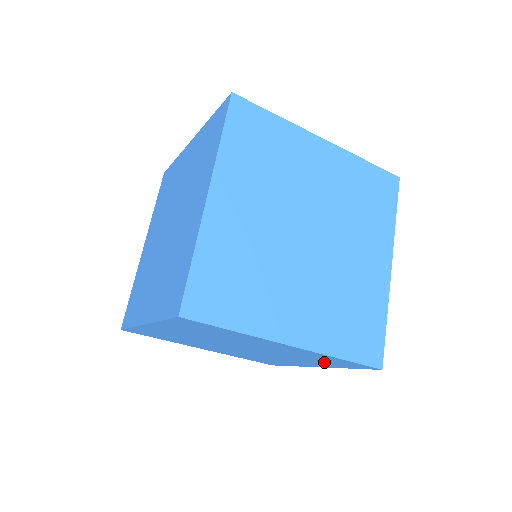
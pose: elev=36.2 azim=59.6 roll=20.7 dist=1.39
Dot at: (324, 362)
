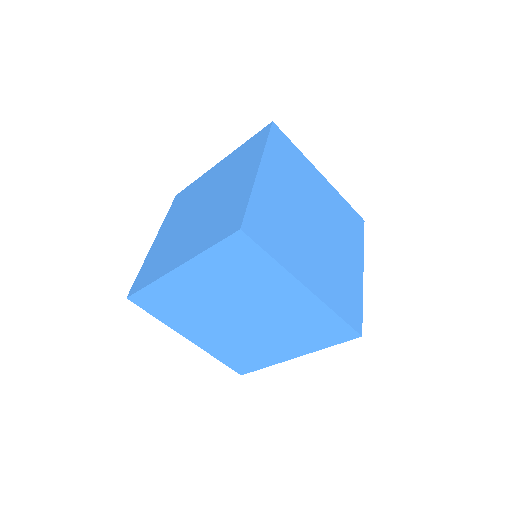
Dot at: (313, 334)
